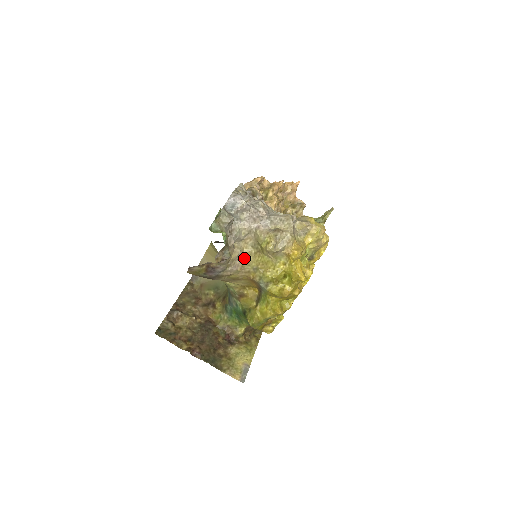
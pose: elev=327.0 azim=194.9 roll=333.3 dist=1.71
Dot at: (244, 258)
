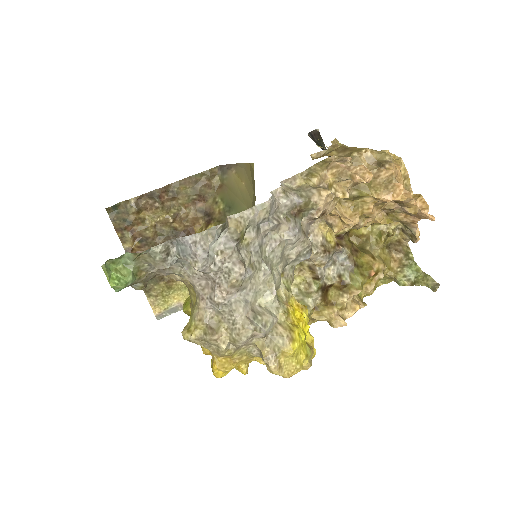
Dot at: (186, 284)
